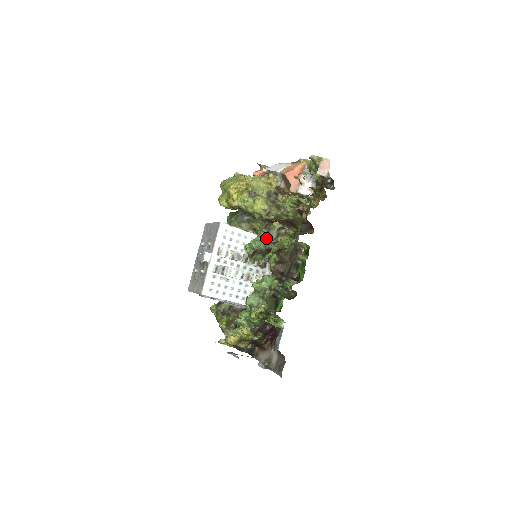
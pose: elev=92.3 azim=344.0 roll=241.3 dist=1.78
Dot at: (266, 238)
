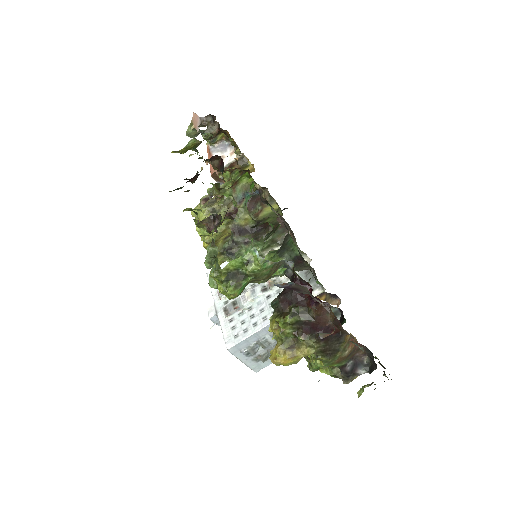
Dot at: occluded
